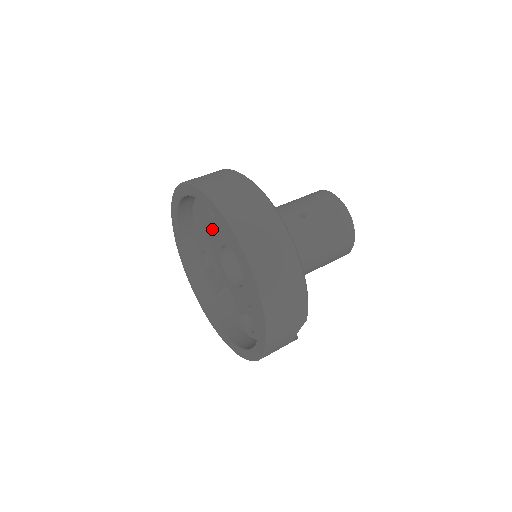
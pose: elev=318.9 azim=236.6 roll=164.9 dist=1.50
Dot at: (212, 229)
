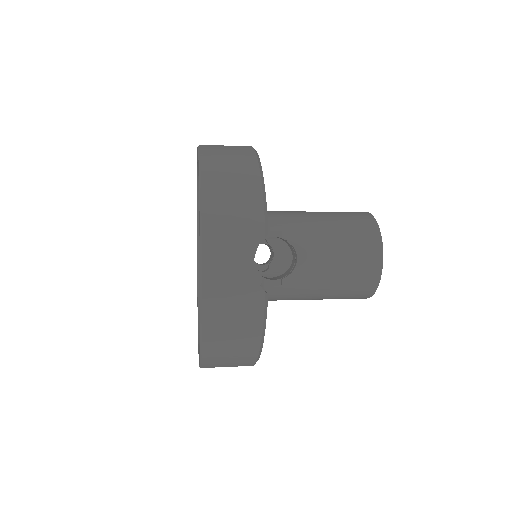
Dot at: occluded
